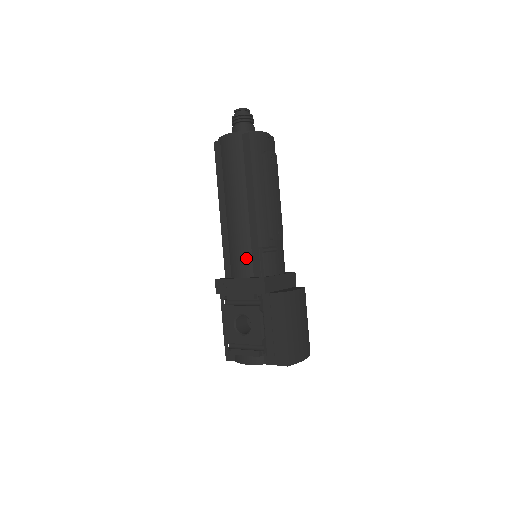
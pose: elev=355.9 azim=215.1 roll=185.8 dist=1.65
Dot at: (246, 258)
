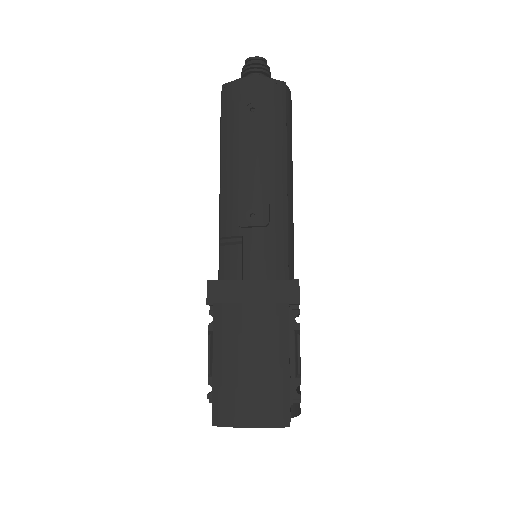
Dot at: (219, 256)
